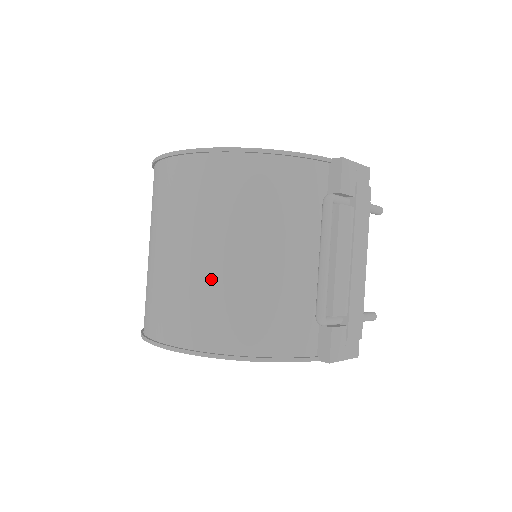
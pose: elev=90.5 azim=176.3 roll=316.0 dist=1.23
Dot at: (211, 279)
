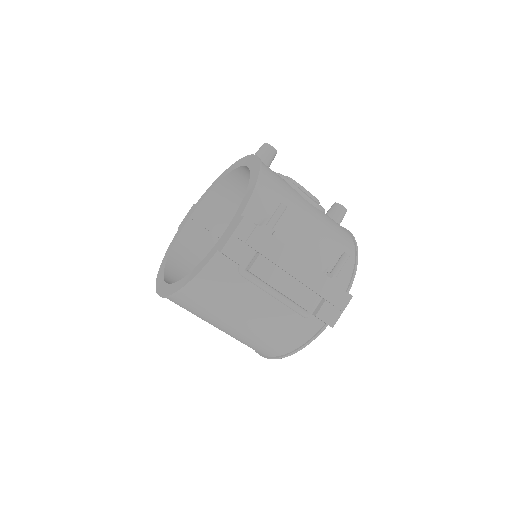
Dot at: (239, 336)
